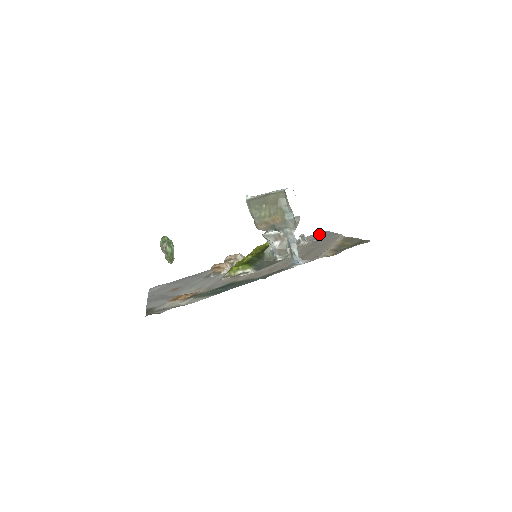
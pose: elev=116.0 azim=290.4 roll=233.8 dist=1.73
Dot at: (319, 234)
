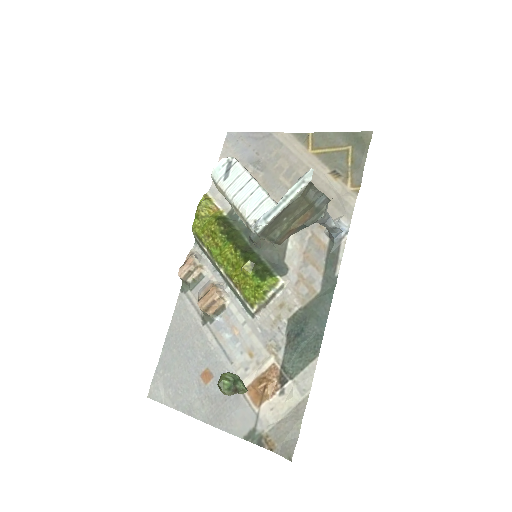
Dot at: (234, 146)
